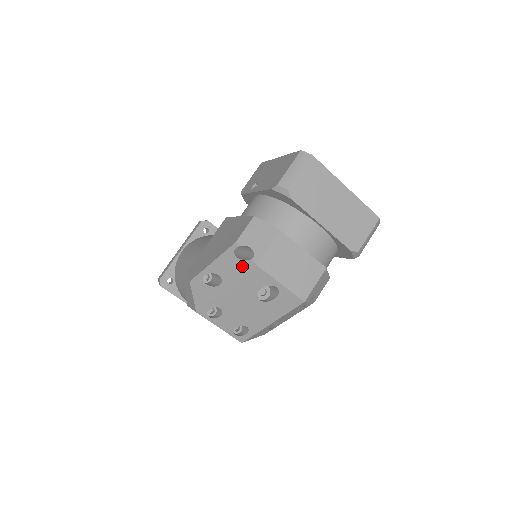
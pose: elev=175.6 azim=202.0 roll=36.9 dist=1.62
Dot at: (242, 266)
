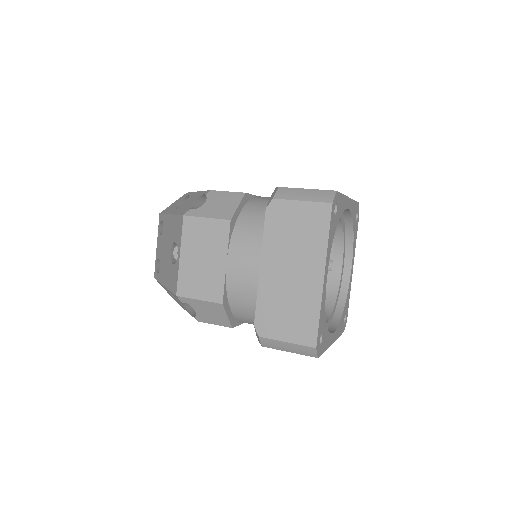
Dot at: (186, 208)
